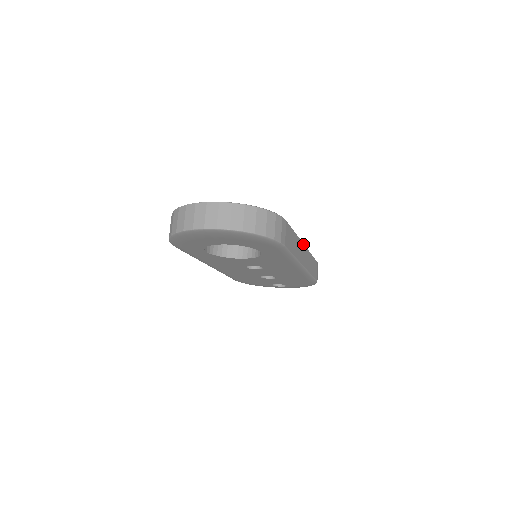
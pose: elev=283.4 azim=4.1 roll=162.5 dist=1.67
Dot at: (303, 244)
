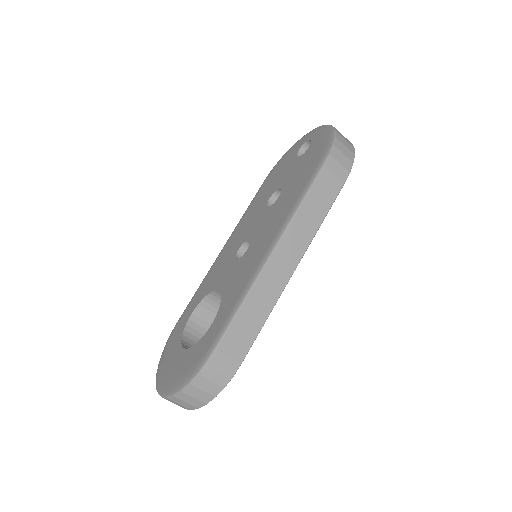
Dot at: (269, 259)
